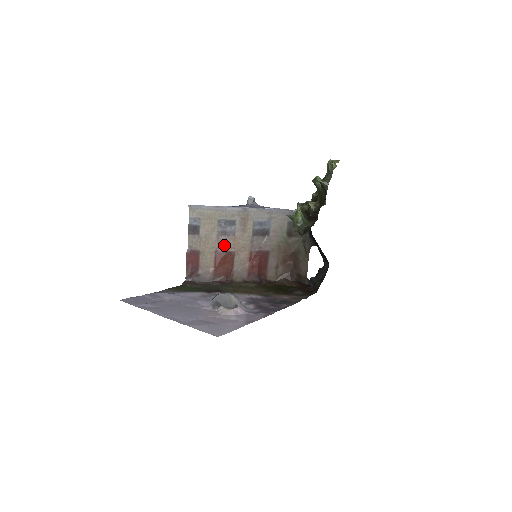
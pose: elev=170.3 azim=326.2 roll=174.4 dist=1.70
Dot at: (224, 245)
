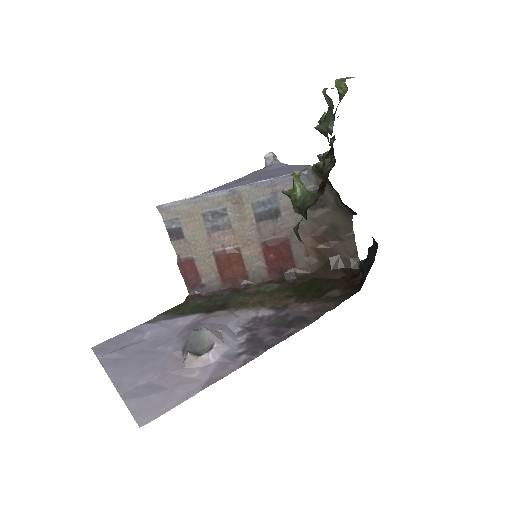
Dot at: (222, 243)
